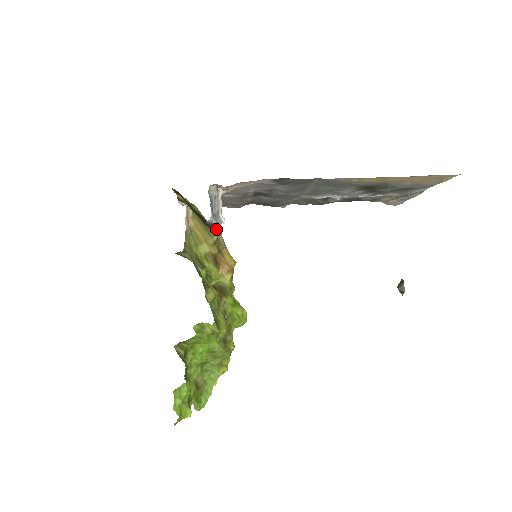
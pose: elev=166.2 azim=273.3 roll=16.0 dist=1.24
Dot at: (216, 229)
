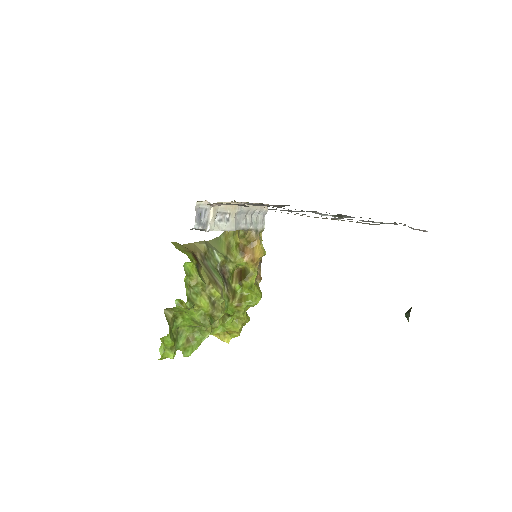
Dot at: (221, 230)
